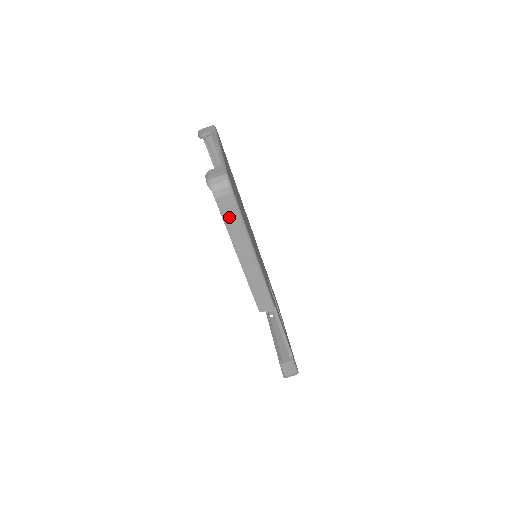
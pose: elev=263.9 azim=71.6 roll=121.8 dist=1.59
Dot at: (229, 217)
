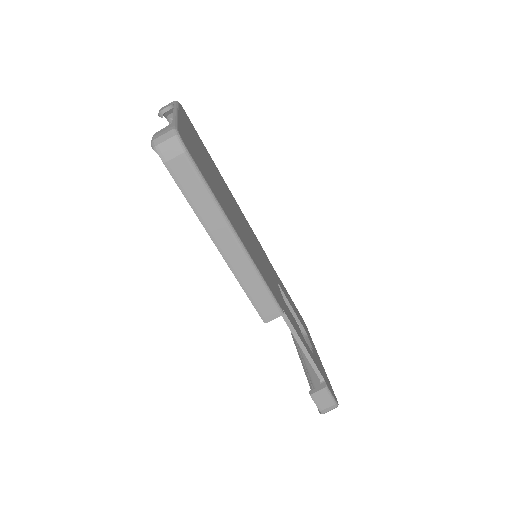
Dot at: (190, 188)
